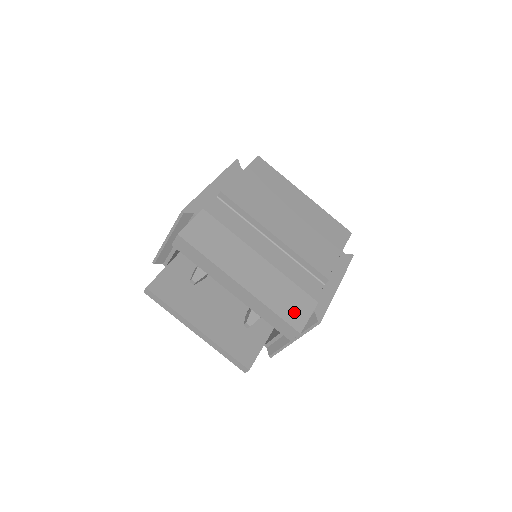
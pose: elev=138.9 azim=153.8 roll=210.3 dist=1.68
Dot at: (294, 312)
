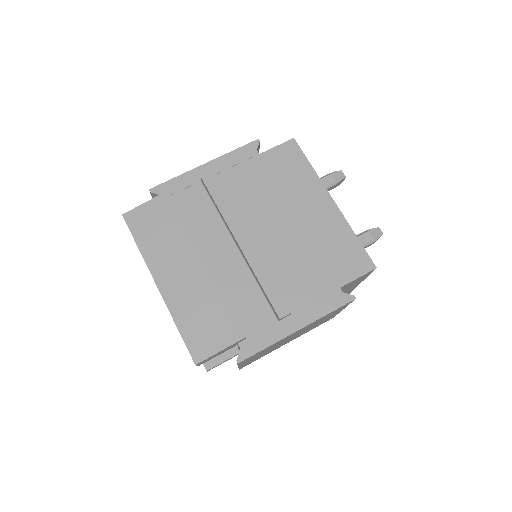
Dot at: (202, 339)
